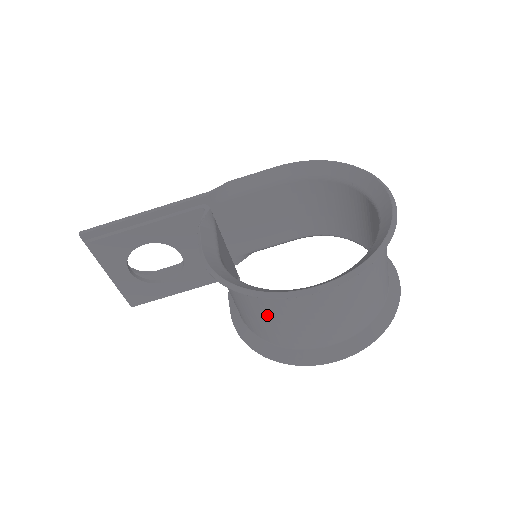
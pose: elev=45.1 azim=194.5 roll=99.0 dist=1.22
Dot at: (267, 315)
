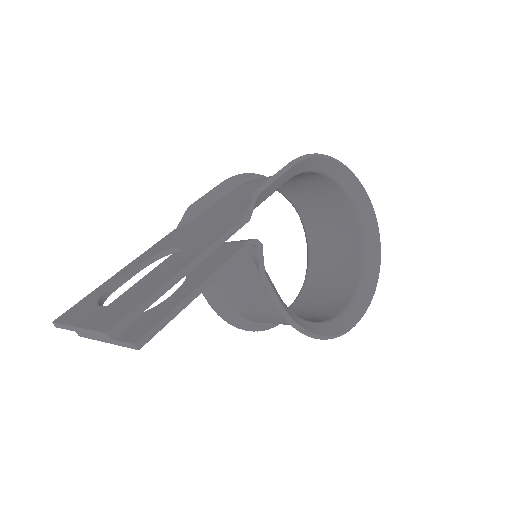
Dot at: occluded
